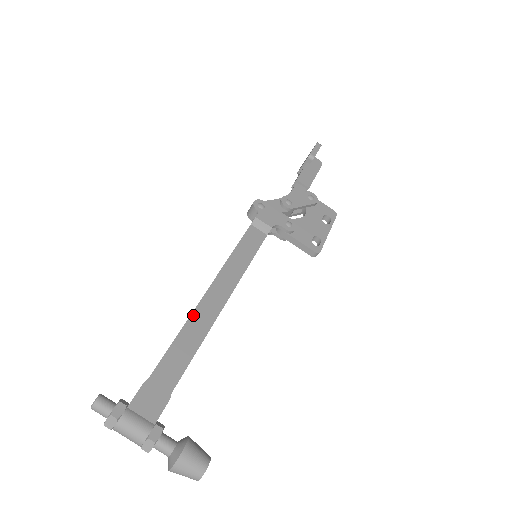
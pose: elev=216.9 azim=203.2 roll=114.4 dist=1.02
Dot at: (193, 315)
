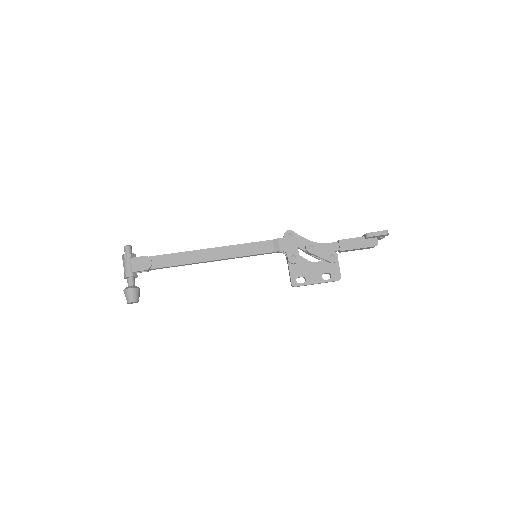
Dot at: (191, 252)
